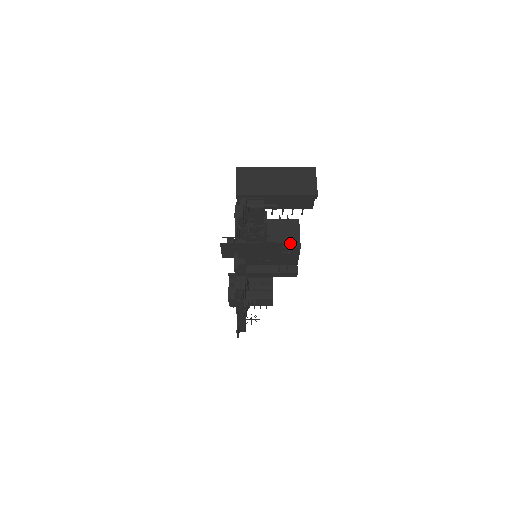
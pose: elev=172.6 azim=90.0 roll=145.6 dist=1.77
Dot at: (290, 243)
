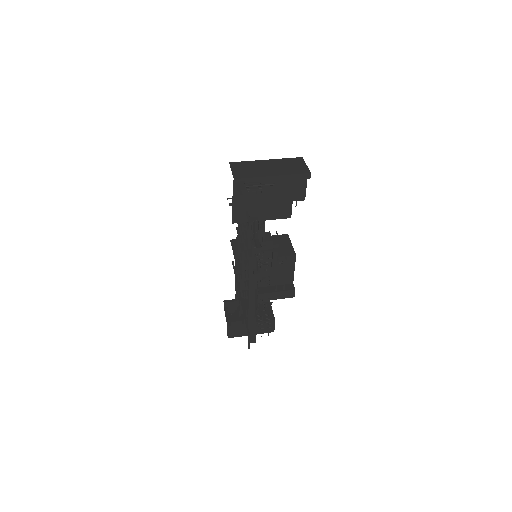
Dot at: (285, 252)
